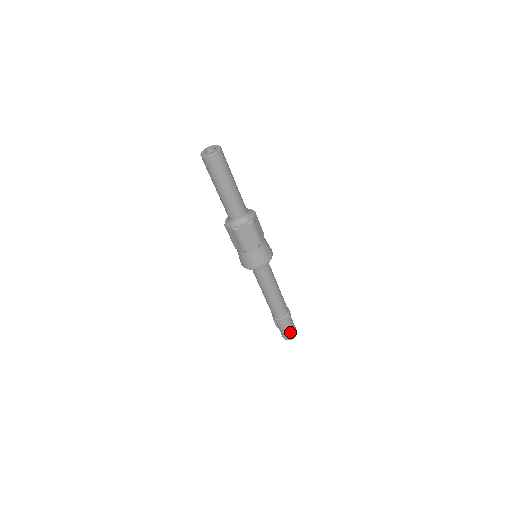
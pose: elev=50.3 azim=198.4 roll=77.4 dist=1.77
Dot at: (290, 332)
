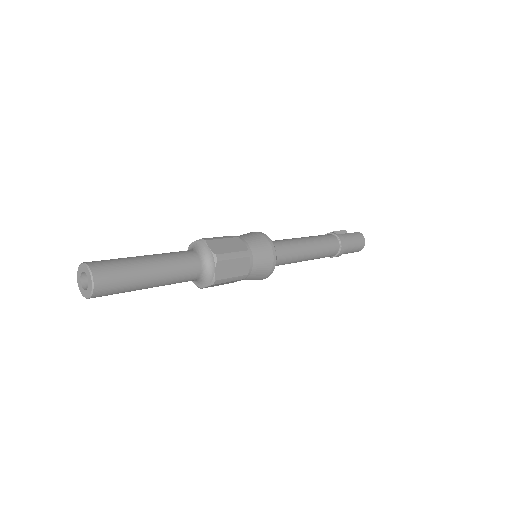
Dot at: occluded
